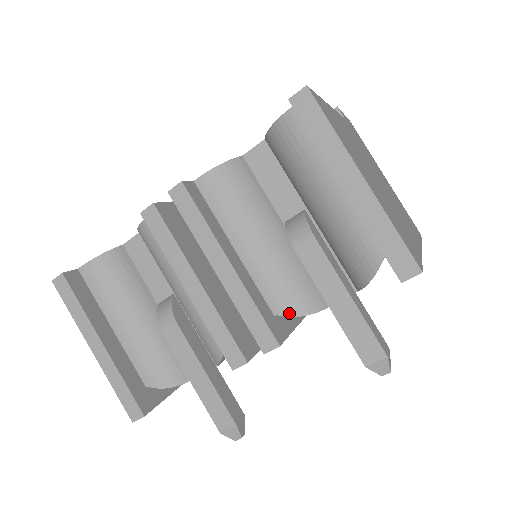
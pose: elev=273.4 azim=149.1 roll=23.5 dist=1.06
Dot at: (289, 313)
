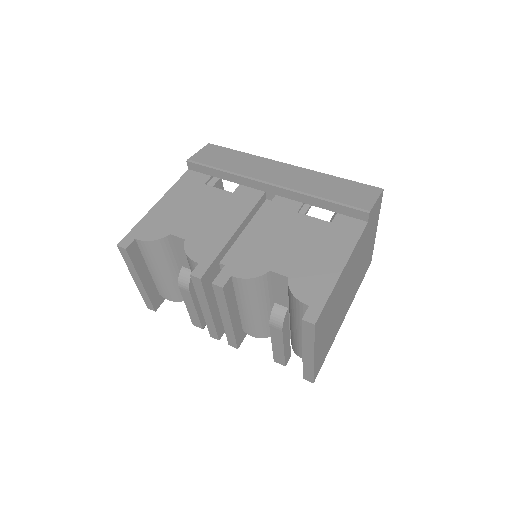
Dot at: (251, 335)
